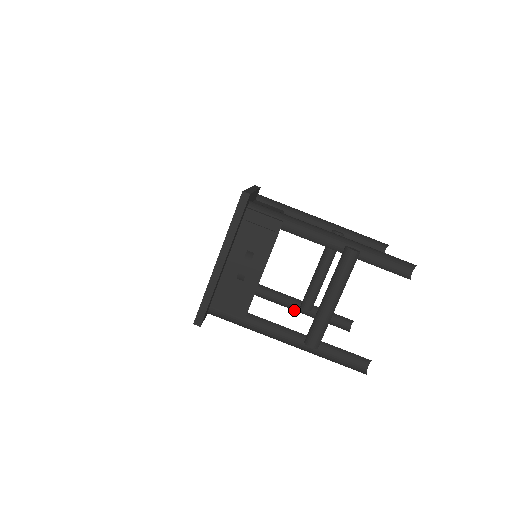
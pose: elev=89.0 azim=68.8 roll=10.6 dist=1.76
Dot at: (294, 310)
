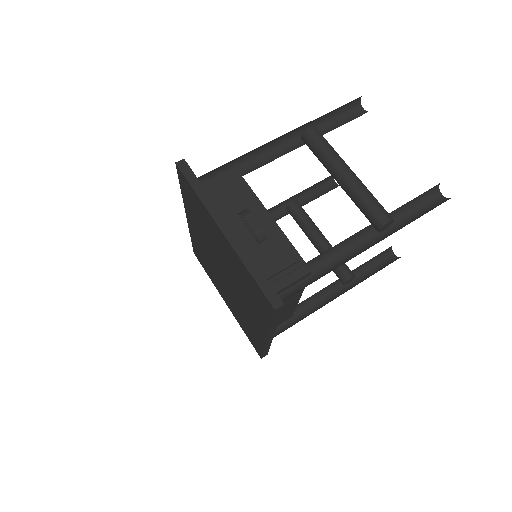
Dot at: occluded
